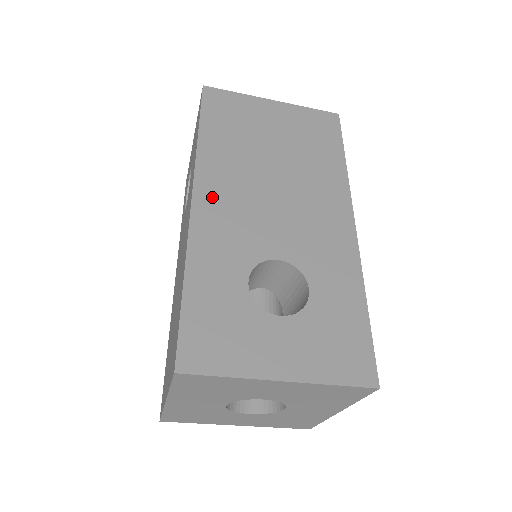
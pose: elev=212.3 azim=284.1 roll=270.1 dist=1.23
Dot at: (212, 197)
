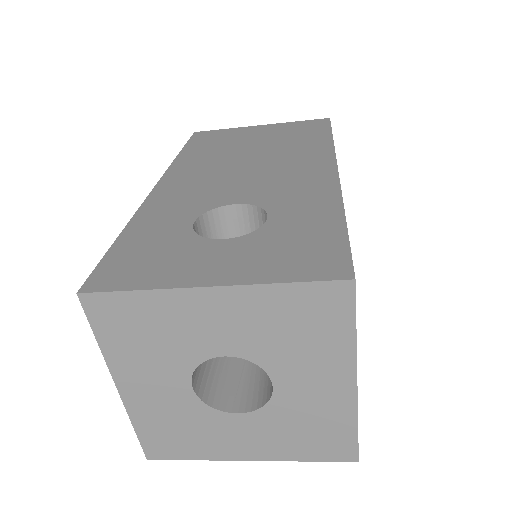
Dot at: (177, 181)
